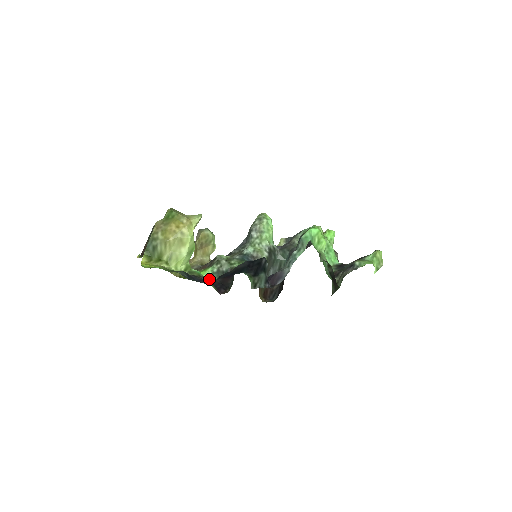
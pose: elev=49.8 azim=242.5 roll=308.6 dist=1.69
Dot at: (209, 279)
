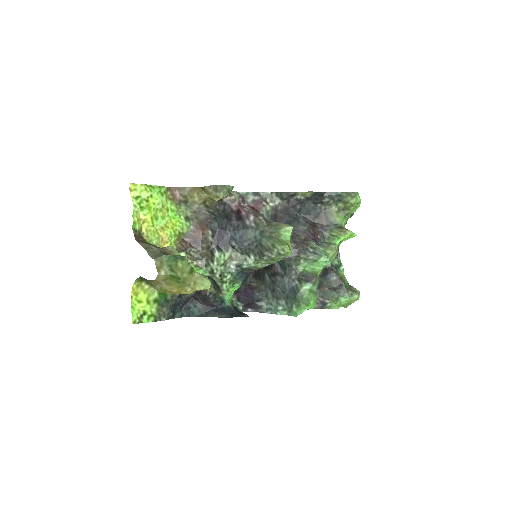
Dot at: occluded
